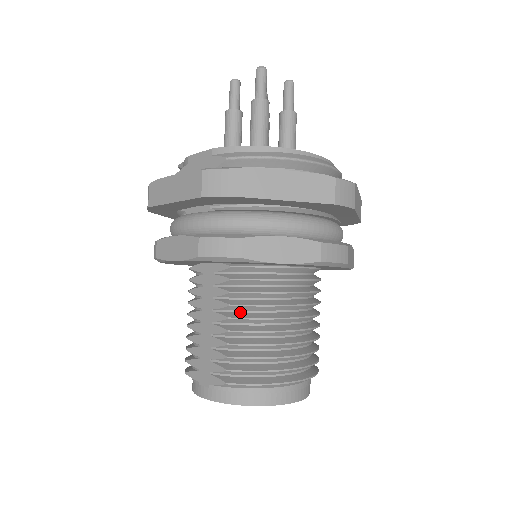
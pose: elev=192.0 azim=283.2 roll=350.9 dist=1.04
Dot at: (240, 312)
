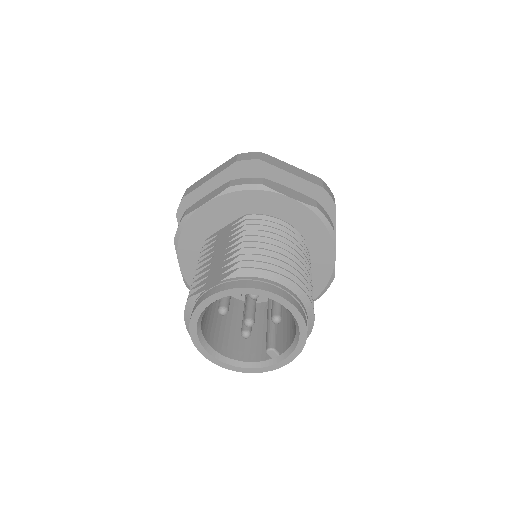
Dot at: (252, 239)
